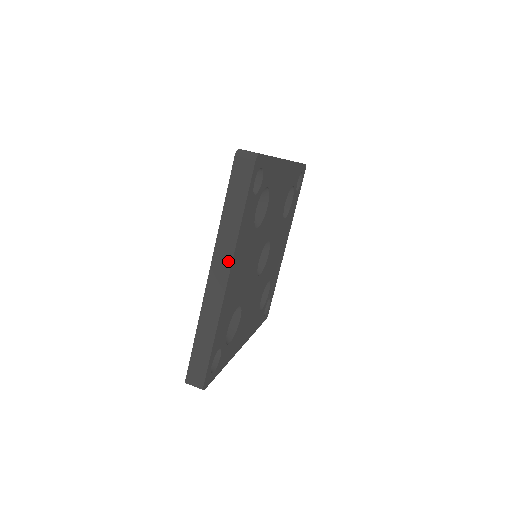
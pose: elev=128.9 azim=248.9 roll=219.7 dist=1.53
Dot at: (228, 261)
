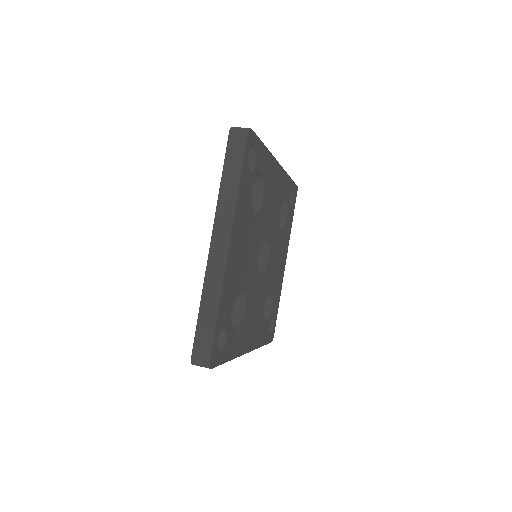
Dot at: (228, 227)
